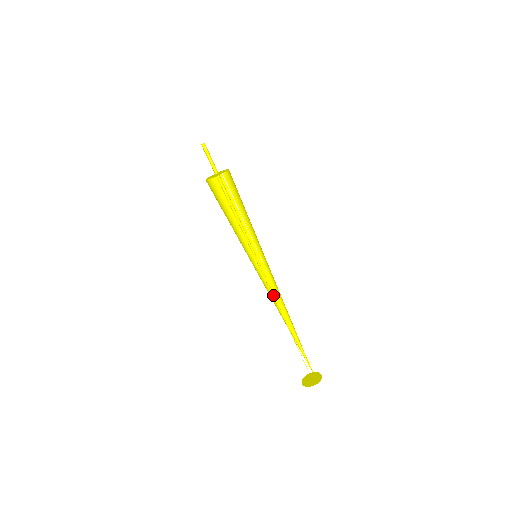
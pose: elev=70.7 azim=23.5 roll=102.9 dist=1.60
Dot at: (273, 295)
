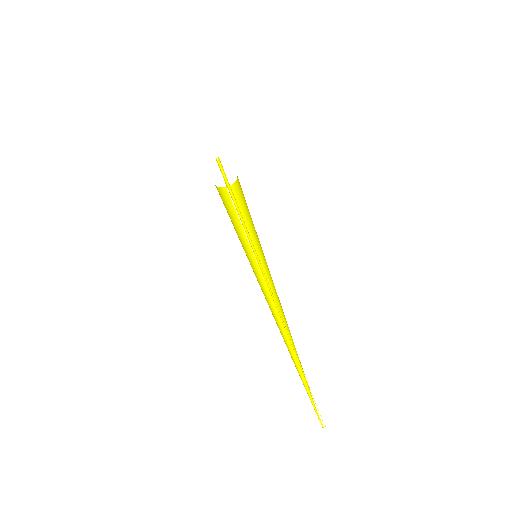
Dot at: (273, 300)
